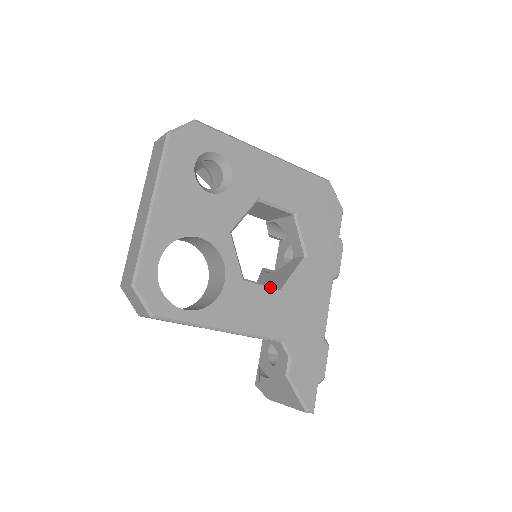
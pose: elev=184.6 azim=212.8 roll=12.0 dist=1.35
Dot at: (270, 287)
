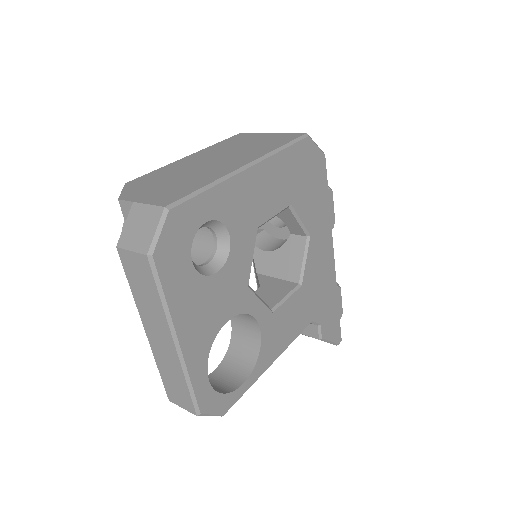
Dot at: (292, 294)
